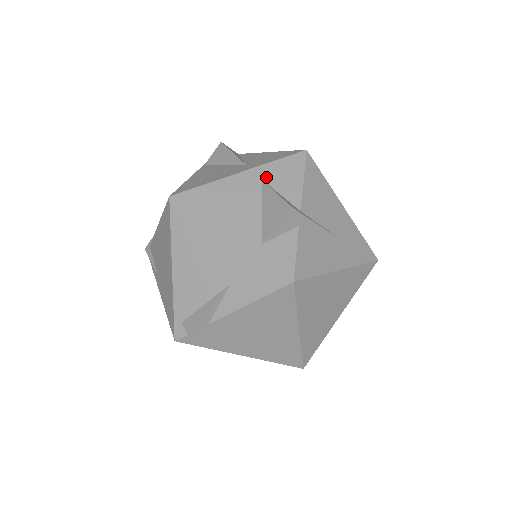
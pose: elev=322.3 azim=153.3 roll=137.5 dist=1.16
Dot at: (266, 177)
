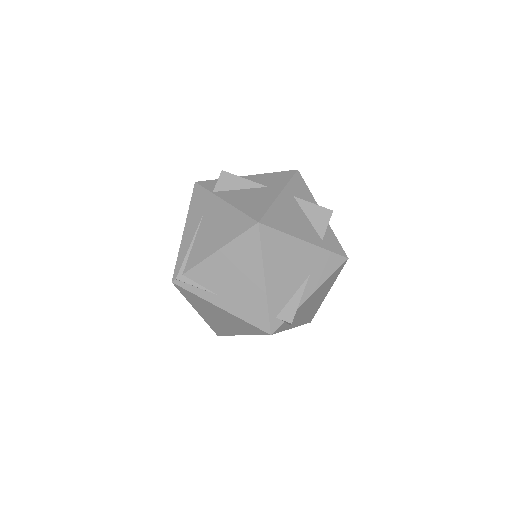
Dot at: (294, 194)
